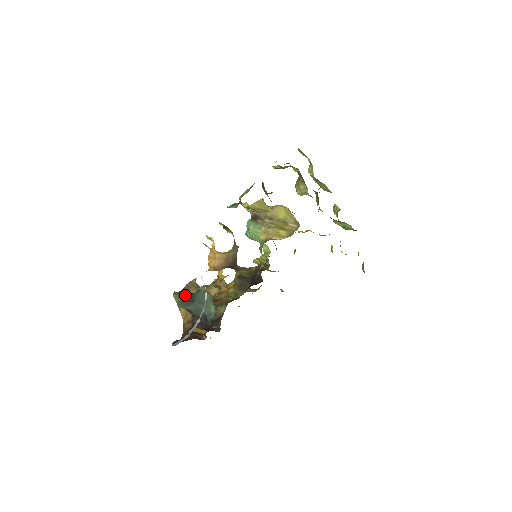
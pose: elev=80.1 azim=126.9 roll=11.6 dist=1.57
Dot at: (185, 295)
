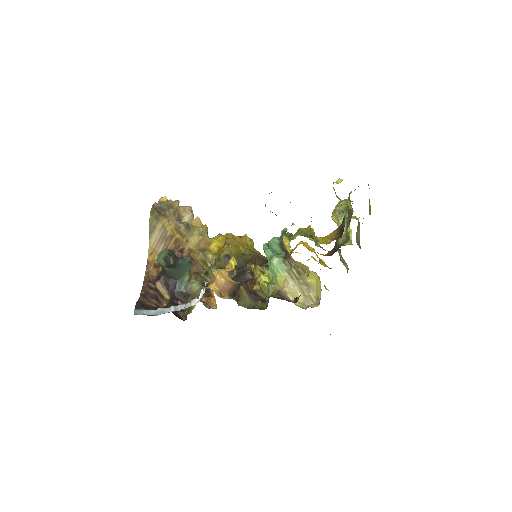
Dot at: (170, 262)
